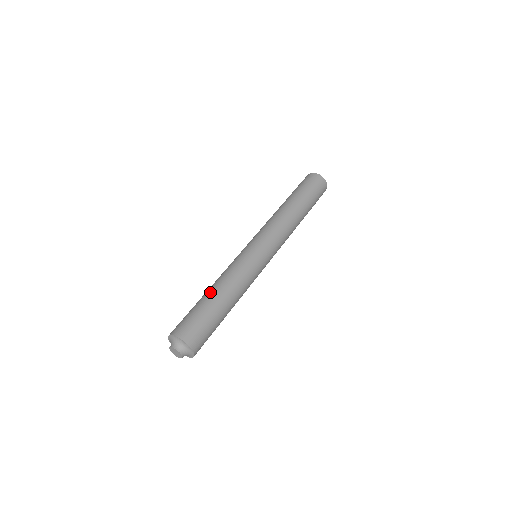
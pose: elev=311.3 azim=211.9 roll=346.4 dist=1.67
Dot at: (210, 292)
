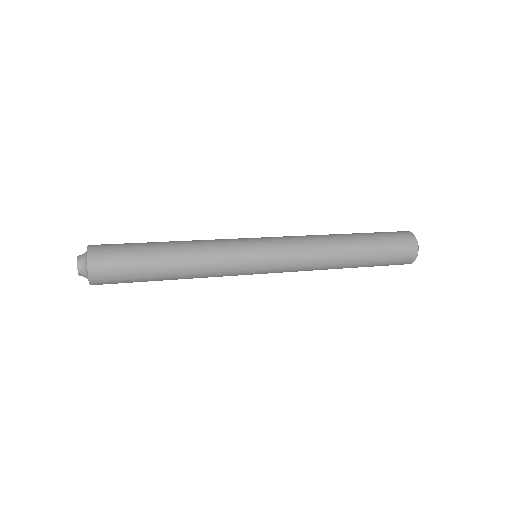
Dot at: occluded
